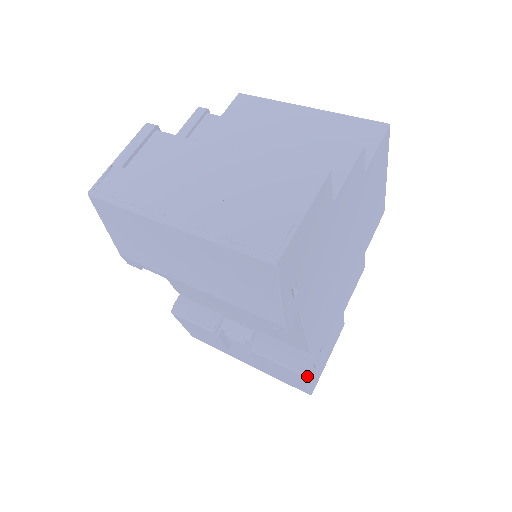
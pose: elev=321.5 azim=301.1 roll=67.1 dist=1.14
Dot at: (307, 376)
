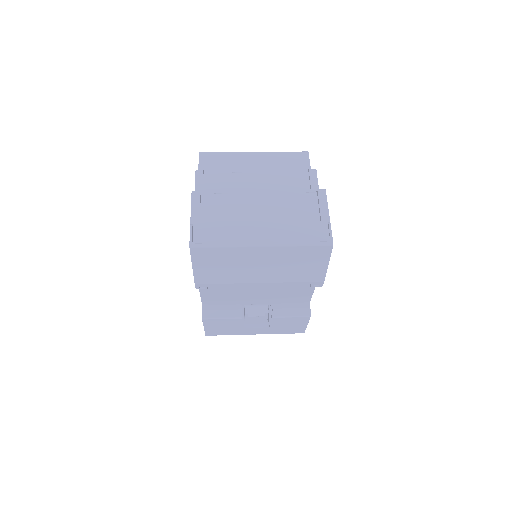
Dot at: occluded
